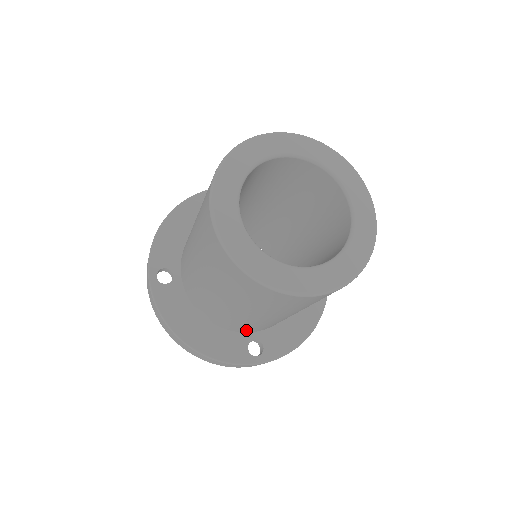
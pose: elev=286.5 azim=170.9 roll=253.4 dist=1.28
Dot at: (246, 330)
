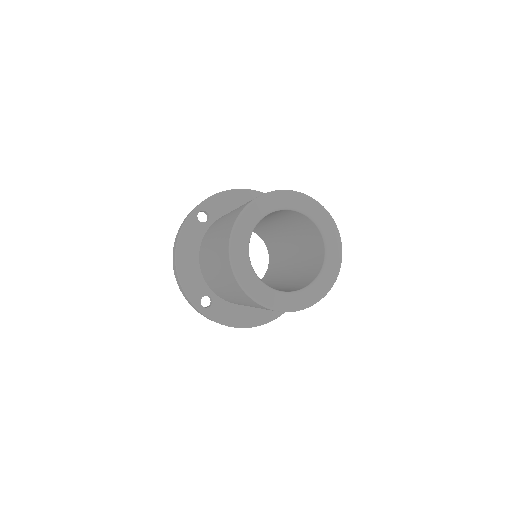
Dot at: occluded
